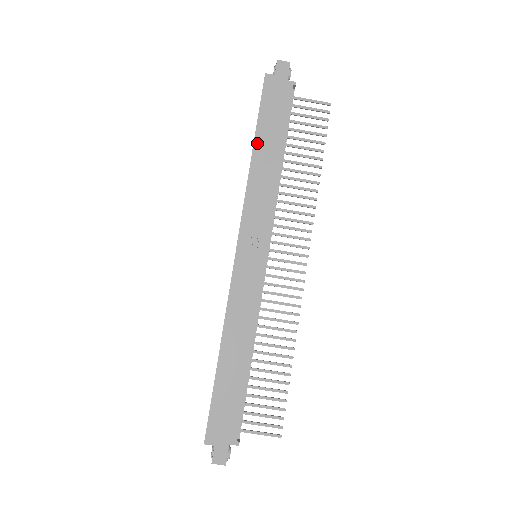
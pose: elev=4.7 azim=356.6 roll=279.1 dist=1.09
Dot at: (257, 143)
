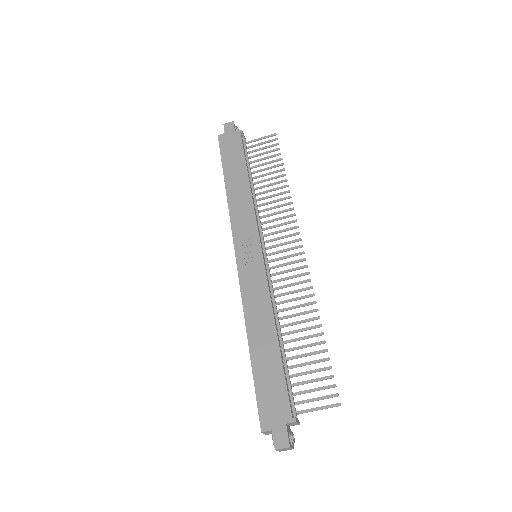
Dot at: (227, 178)
